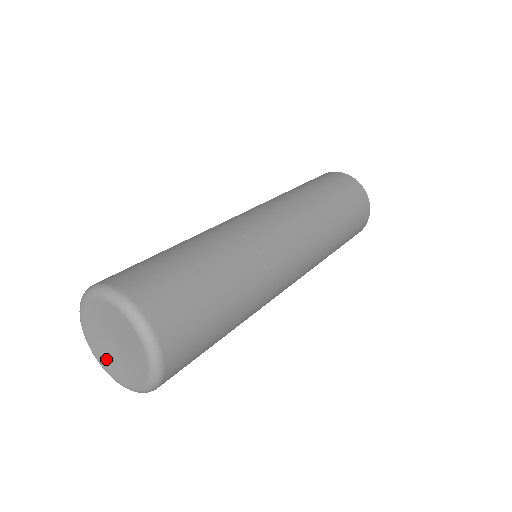
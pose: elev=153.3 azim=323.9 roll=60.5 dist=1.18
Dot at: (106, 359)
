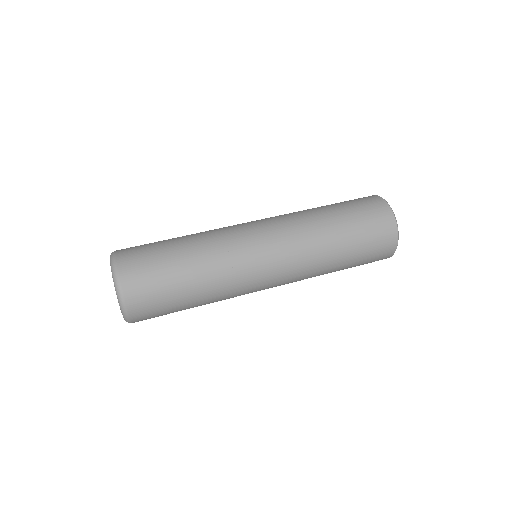
Dot at: occluded
